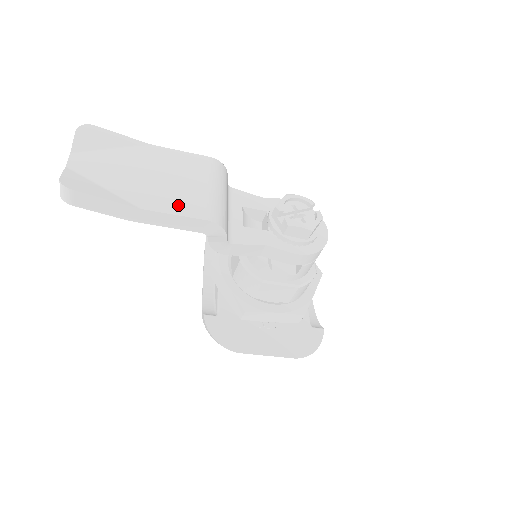
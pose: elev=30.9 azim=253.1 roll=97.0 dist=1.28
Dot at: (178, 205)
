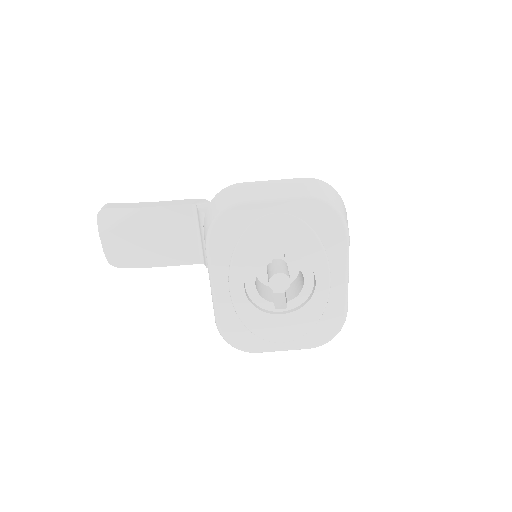
Dot at: occluded
